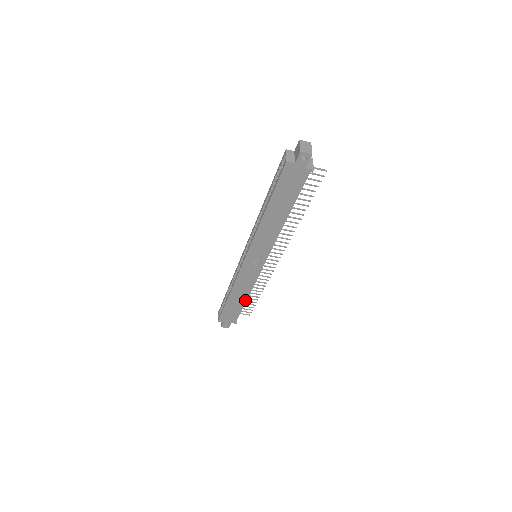
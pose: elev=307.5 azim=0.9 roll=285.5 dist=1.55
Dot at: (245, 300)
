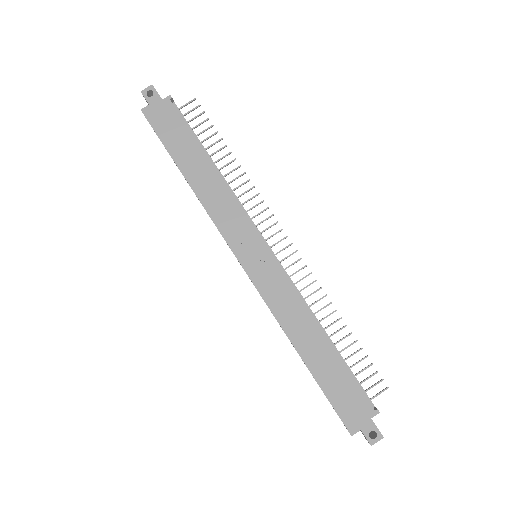
Dot at: (326, 341)
